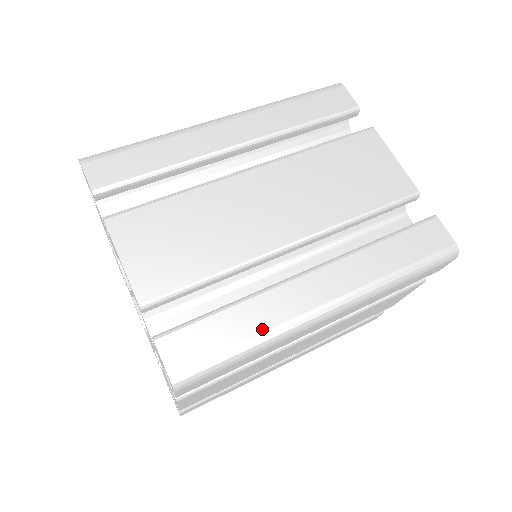
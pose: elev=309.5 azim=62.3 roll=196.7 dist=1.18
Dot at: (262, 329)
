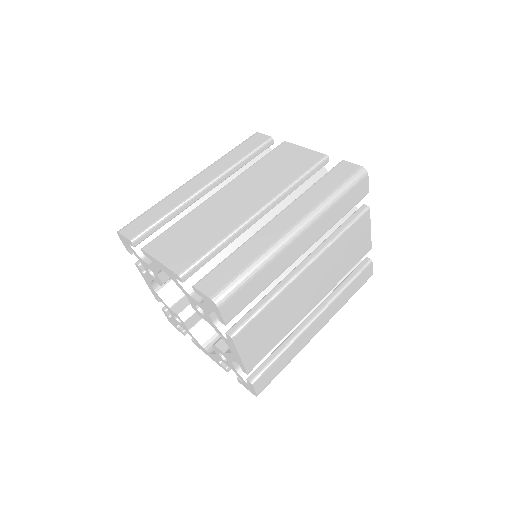
Dot at: (294, 356)
